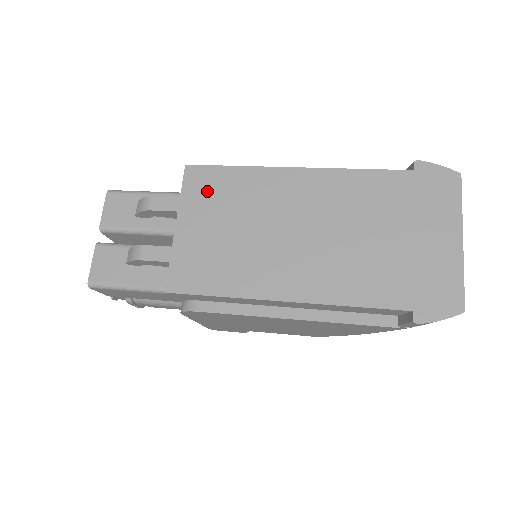
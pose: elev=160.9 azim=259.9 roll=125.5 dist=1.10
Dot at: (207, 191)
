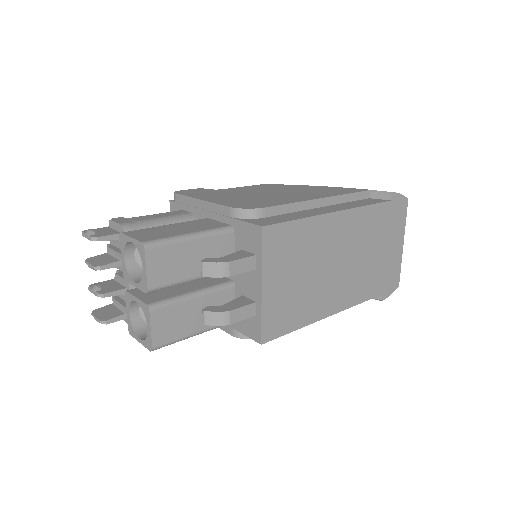
Dot at: (281, 249)
